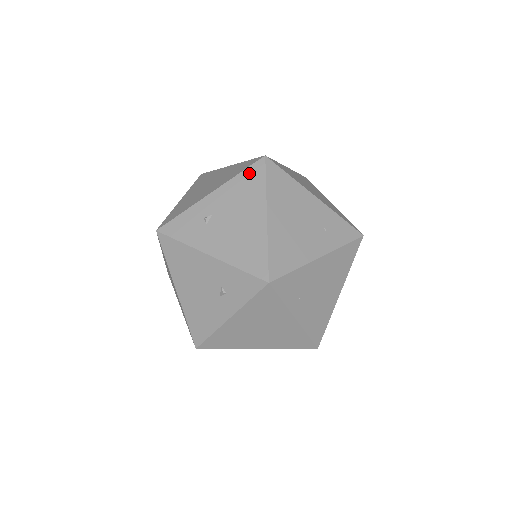
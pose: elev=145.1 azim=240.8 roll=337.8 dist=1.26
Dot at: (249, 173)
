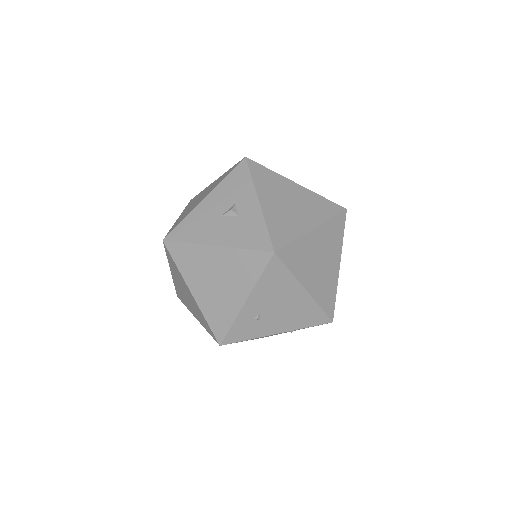
Dot at: (270, 272)
